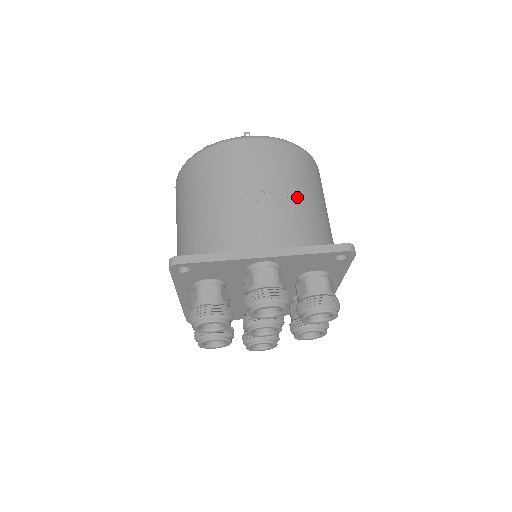
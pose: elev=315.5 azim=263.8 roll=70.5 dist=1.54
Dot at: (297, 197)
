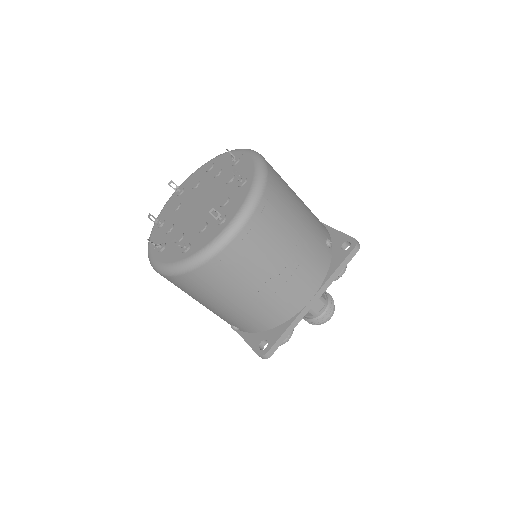
Dot at: (300, 238)
